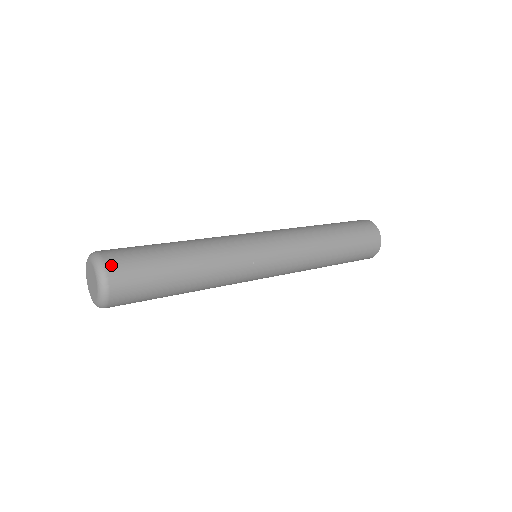
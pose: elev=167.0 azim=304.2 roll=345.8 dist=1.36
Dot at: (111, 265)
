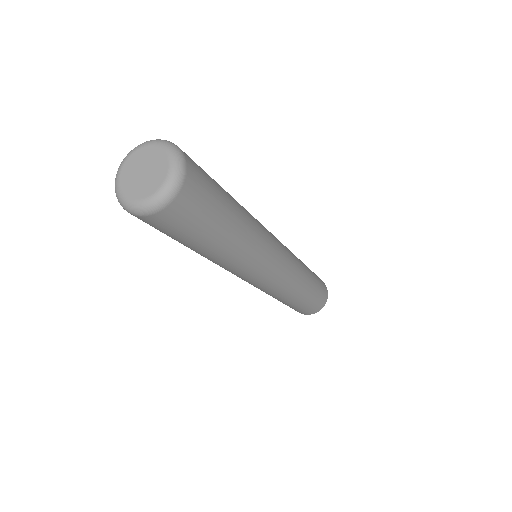
Dot at: (190, 166)
